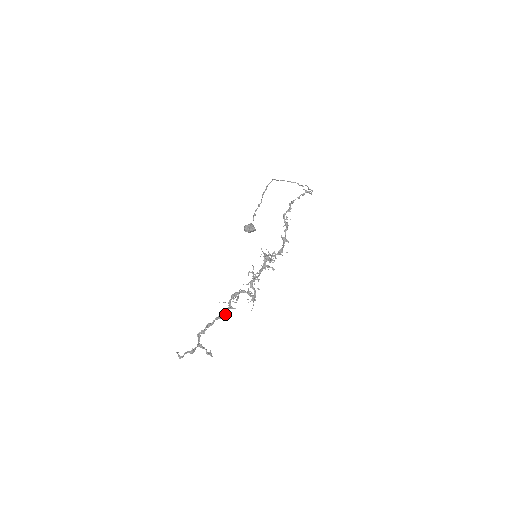
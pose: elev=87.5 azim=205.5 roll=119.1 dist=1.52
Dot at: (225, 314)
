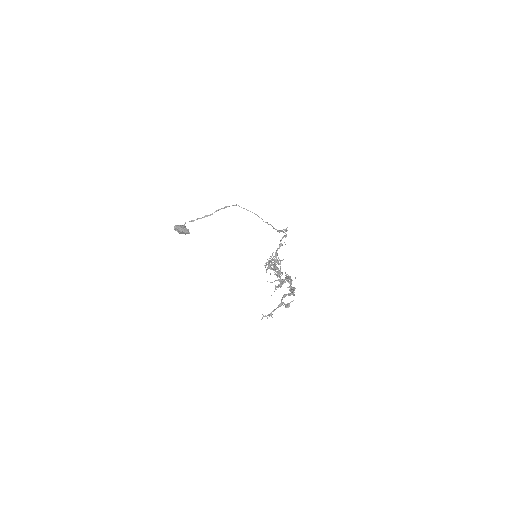
Dot at: (291, 288)
